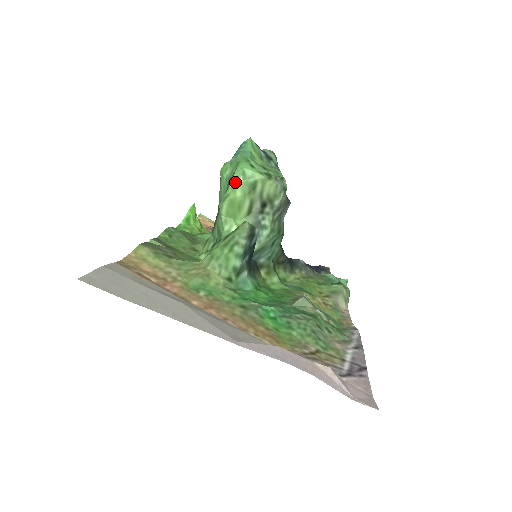
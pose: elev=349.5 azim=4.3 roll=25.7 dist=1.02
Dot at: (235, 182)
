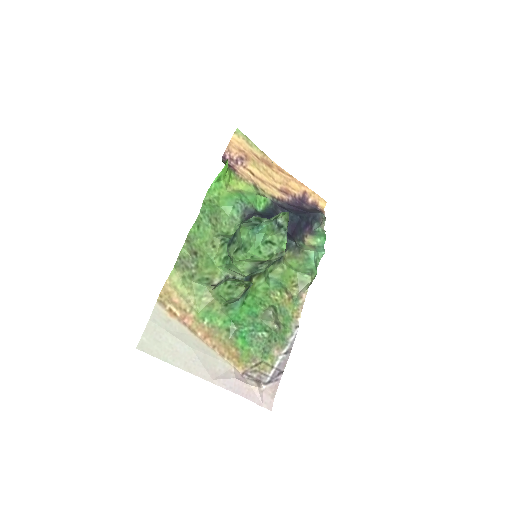
Dot at: (245, 256)
